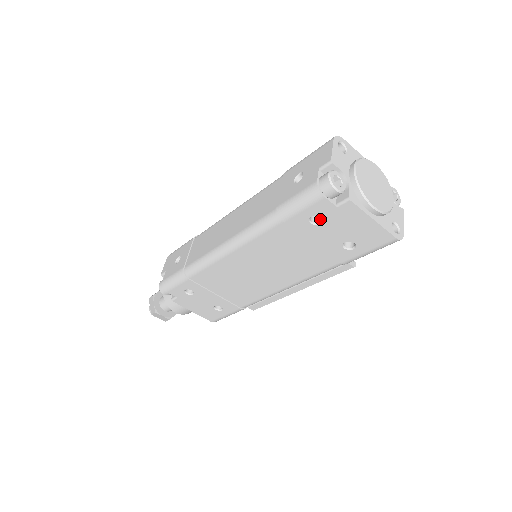
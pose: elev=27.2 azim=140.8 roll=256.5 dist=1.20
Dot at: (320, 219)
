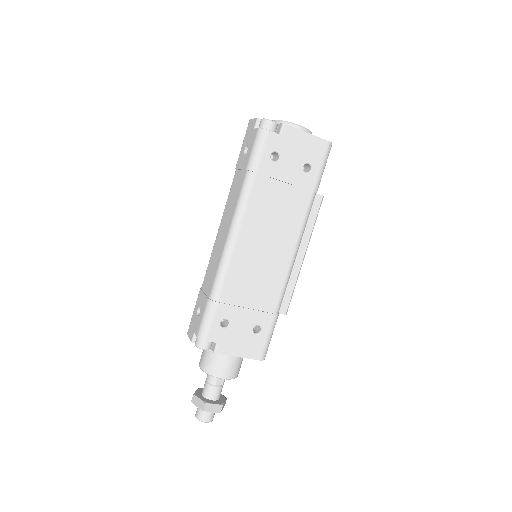
Dot at: (277, 158)
